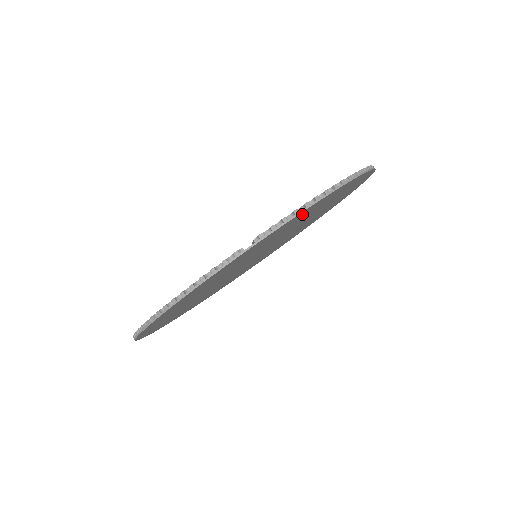
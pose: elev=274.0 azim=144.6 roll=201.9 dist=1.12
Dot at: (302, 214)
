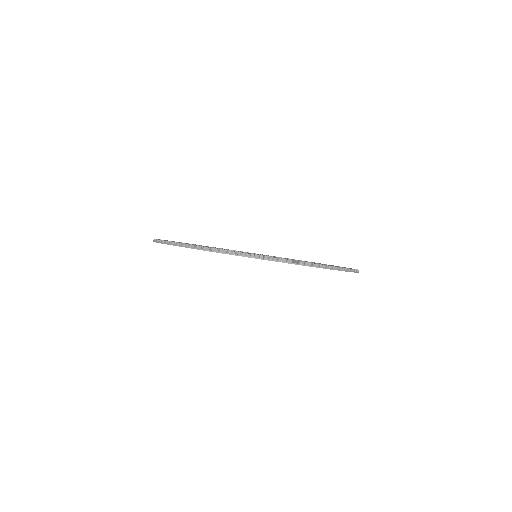
Dot at: occluded
